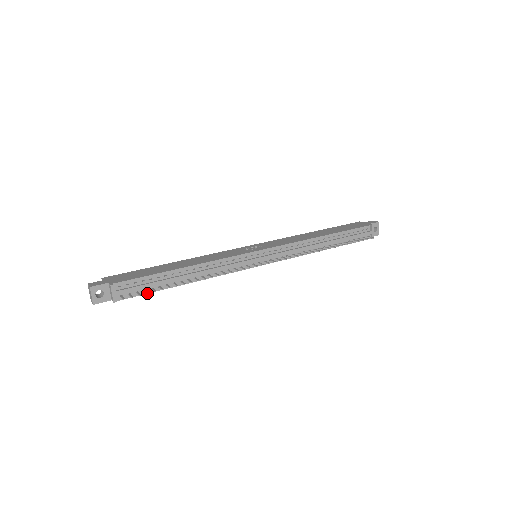
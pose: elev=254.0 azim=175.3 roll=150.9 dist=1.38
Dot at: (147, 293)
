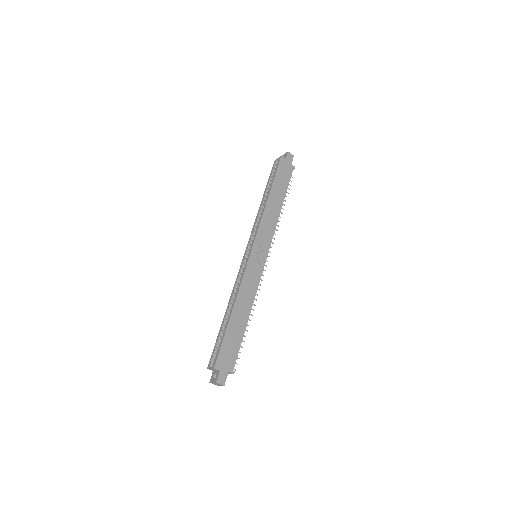
Dot at: occluded
